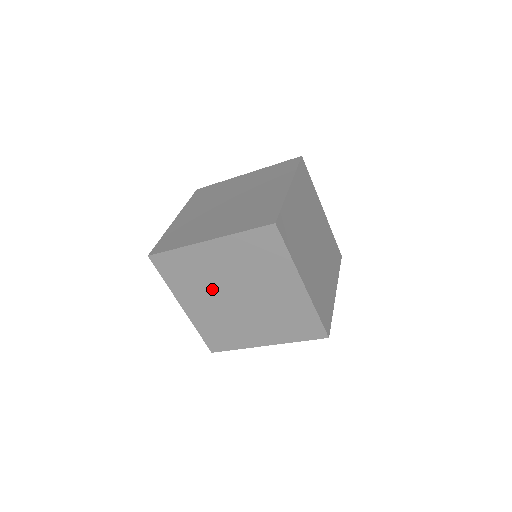
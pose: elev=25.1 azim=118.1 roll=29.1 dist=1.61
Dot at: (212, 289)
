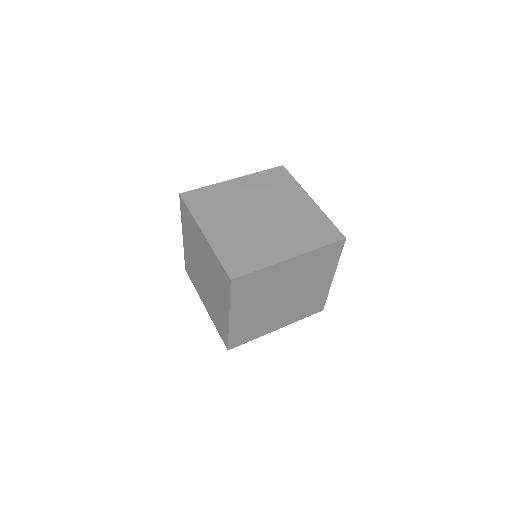
Dot at: (270, 314)
